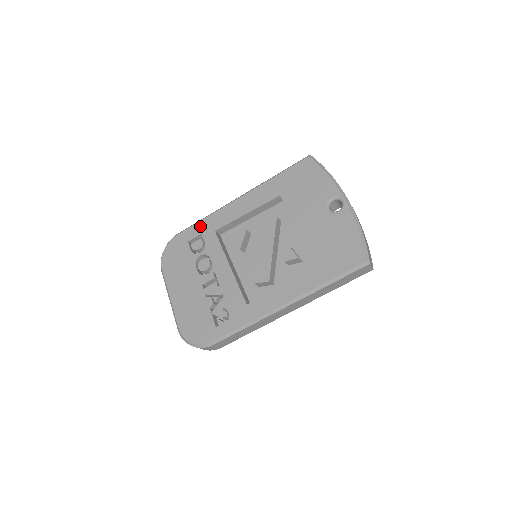
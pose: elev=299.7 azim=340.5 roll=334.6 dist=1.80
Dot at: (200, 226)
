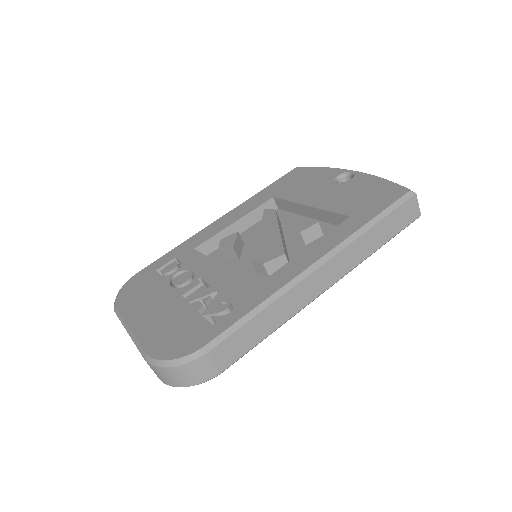
Dot at: (172, 253)
